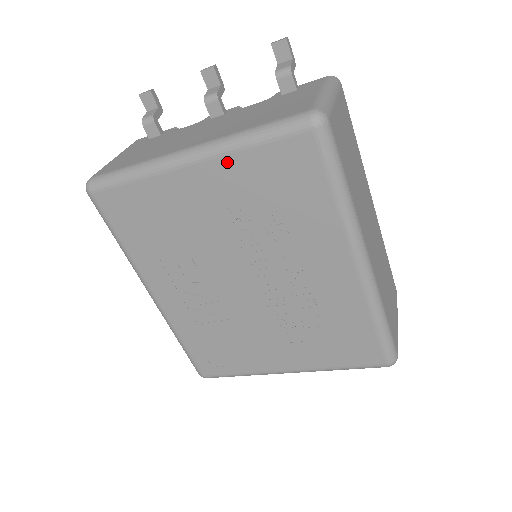
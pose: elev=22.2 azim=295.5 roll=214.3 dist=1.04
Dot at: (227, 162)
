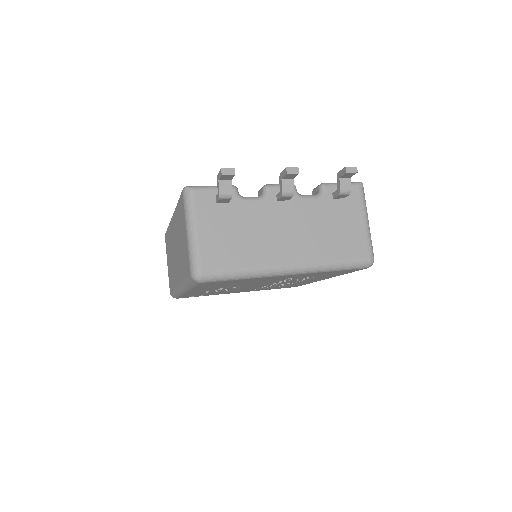
Dot at: occluded
